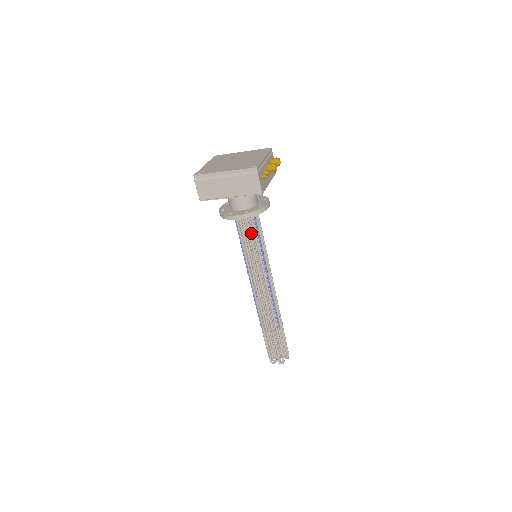
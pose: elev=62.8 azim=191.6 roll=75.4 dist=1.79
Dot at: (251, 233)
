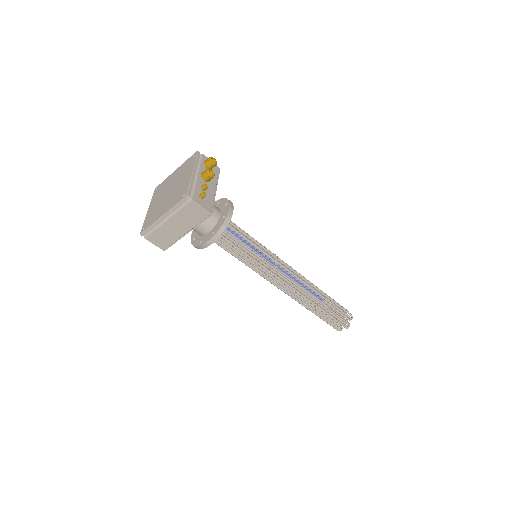
Dot at: (235, 242)
